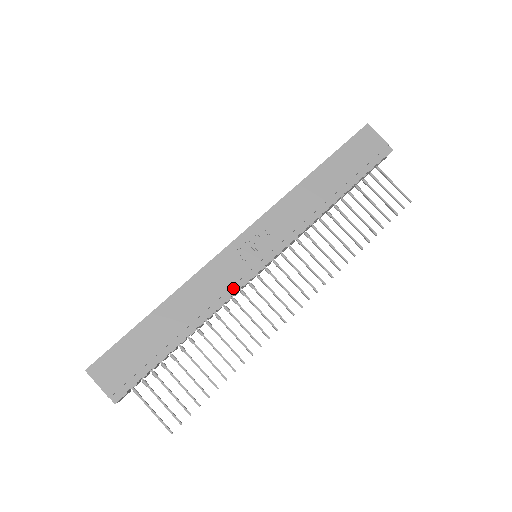
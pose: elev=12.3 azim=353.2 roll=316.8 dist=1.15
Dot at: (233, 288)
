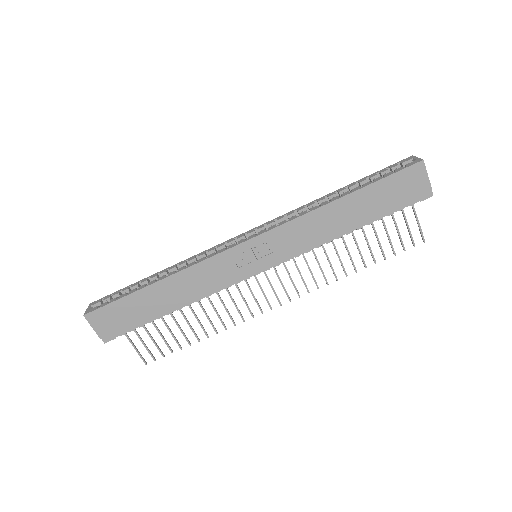
Dot at: (225, 284)
